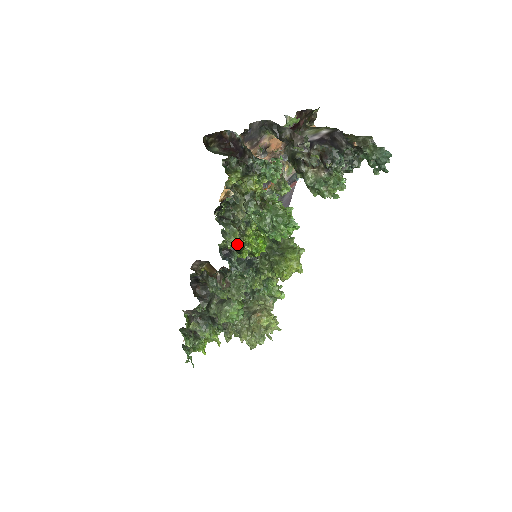
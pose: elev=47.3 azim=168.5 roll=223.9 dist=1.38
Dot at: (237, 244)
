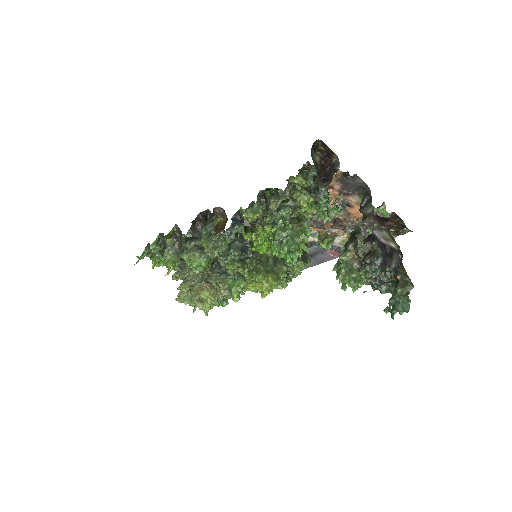
Dot at: (250, 221)
